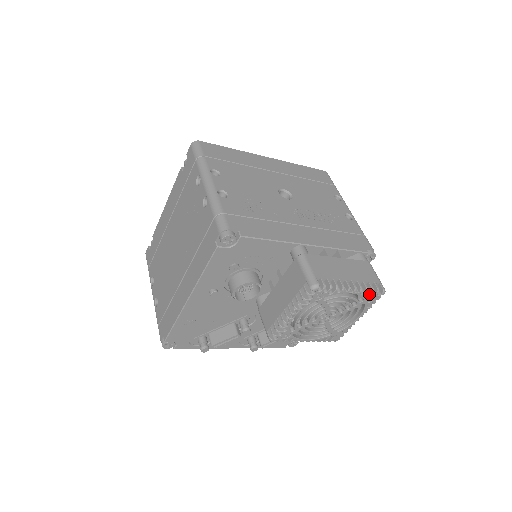
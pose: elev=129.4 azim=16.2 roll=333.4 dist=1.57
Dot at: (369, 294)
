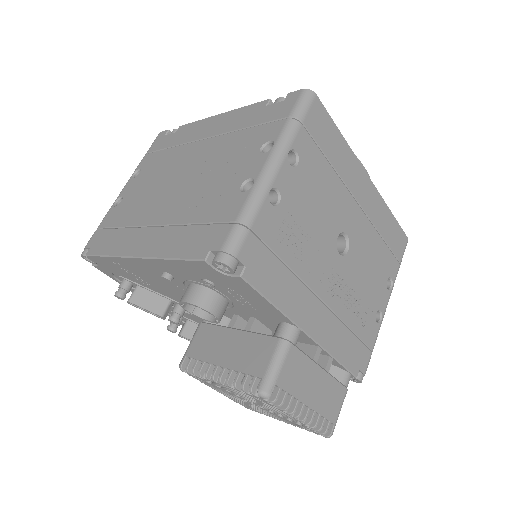
Dot at: (312, 429)
